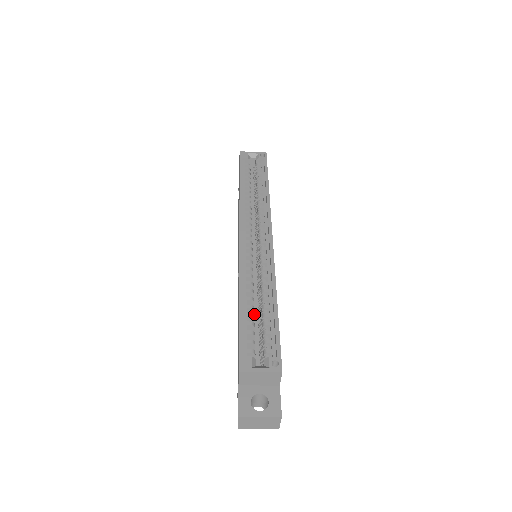
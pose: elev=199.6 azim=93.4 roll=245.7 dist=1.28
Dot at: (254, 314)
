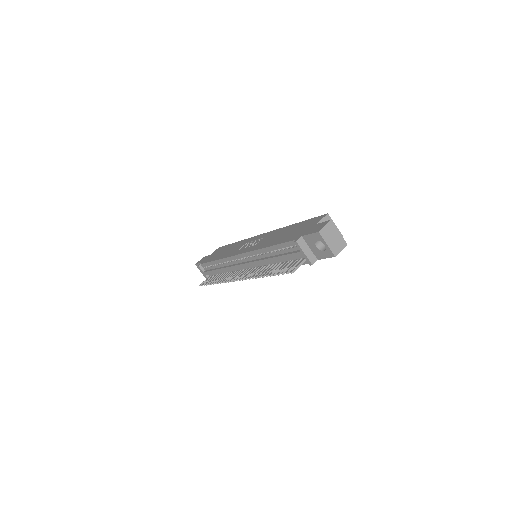
Dot at: occluded
